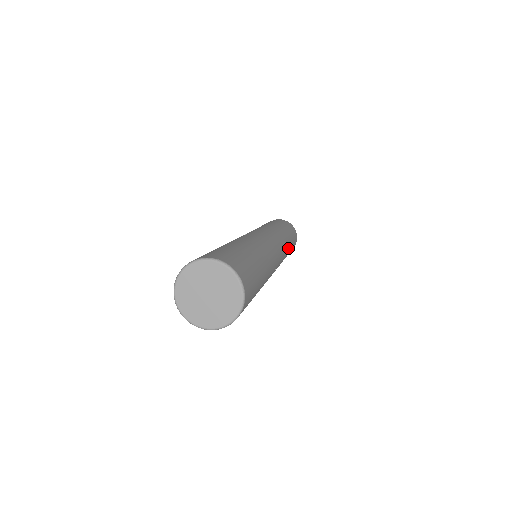
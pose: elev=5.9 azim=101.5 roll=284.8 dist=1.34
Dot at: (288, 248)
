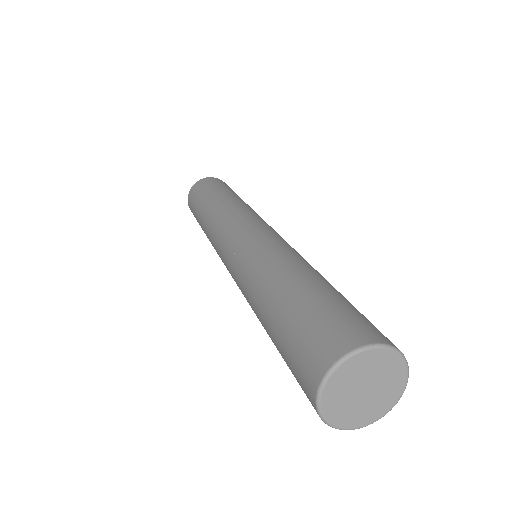
Dot at: occluded
